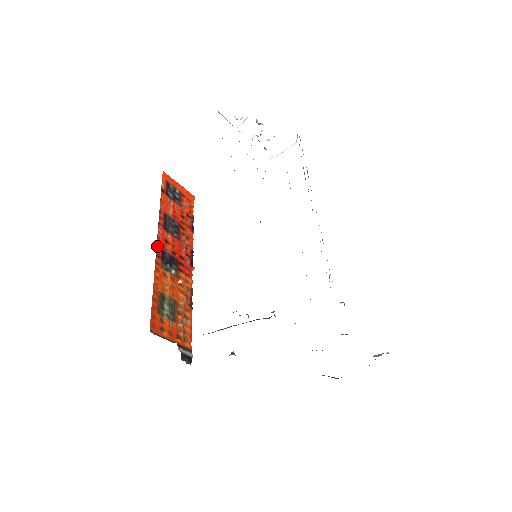
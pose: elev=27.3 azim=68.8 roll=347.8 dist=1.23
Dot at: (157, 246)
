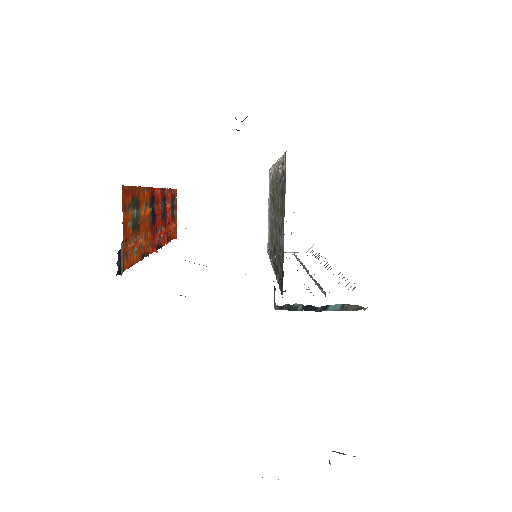
Dot at: (154, 189)
